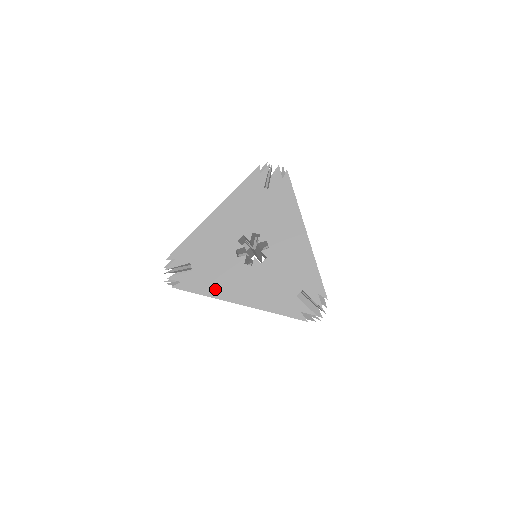
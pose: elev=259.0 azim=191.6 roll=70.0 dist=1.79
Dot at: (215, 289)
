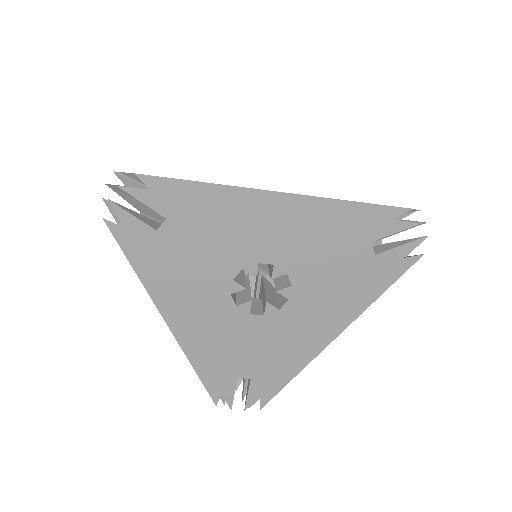
Dot at: (295, 360)
